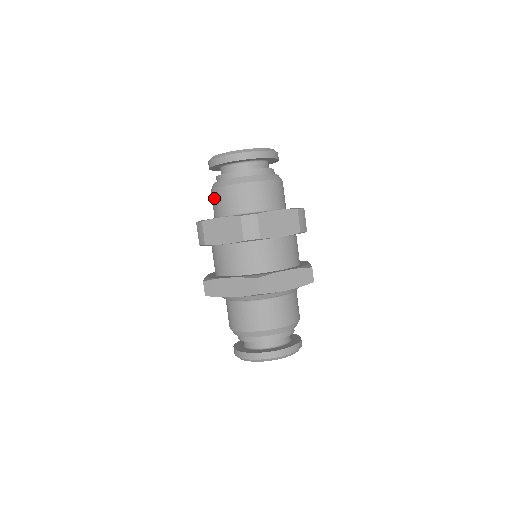
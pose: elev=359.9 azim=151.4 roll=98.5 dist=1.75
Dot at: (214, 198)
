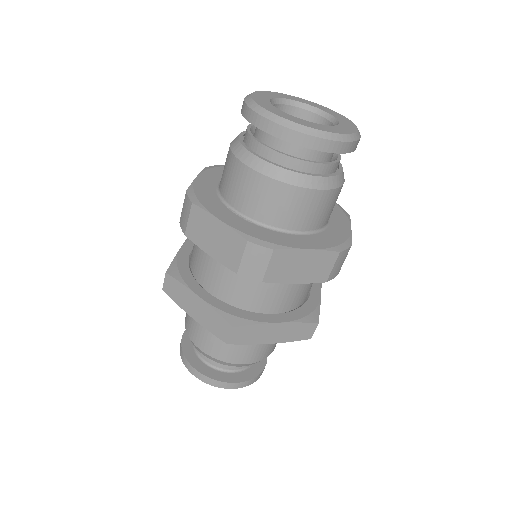
Dot at: (228, 166)
